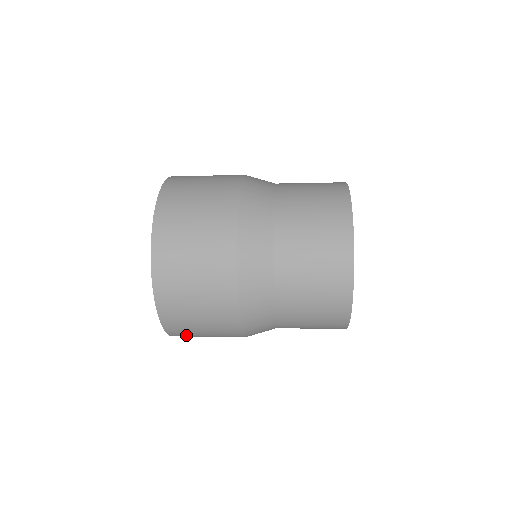
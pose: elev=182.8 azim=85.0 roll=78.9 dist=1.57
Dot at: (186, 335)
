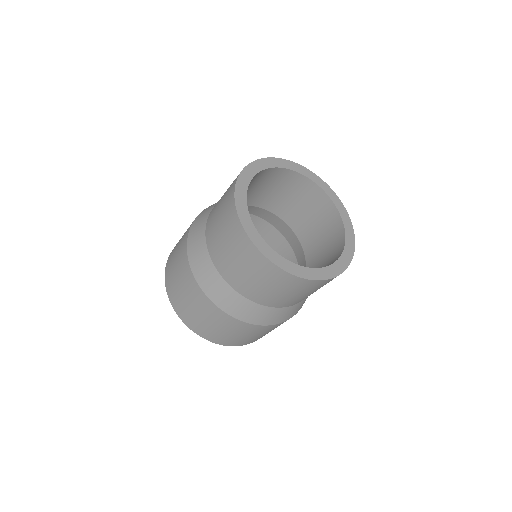
Dot at: (185, 313)
